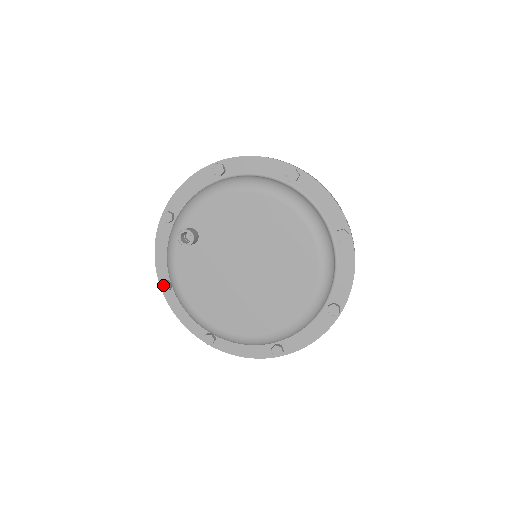
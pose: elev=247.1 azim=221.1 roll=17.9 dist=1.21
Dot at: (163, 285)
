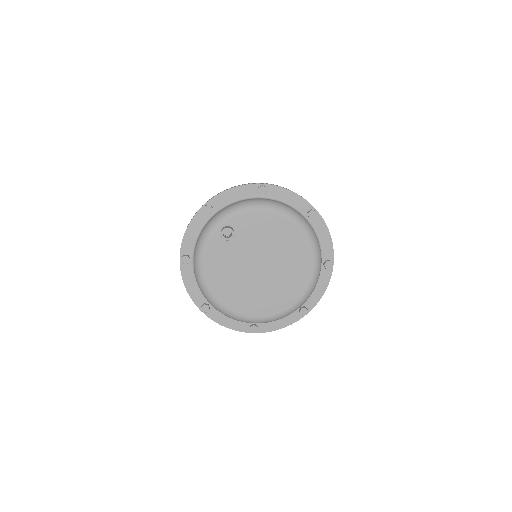
Dot at: (184, 258)
